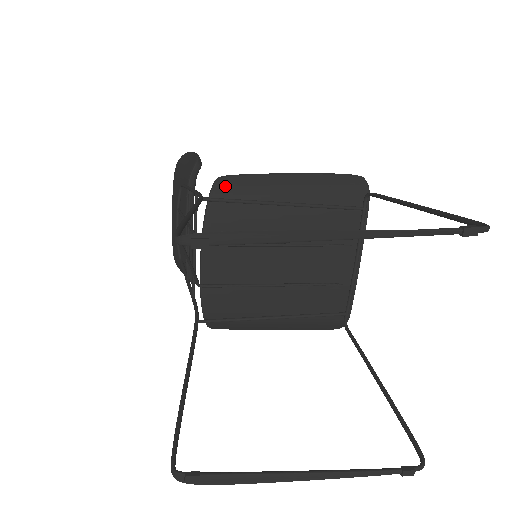
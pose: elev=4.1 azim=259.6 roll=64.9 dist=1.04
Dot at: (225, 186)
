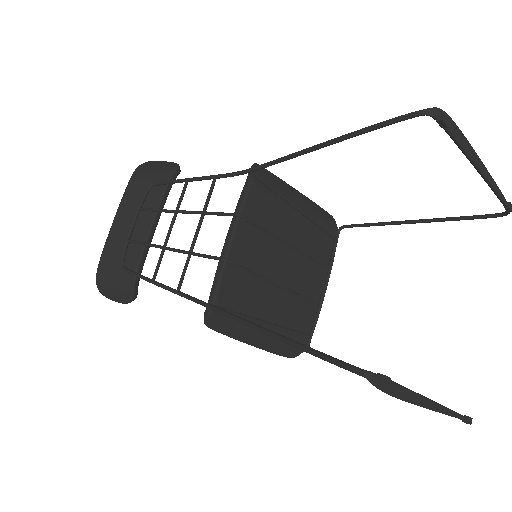
Dot at: (263, 172)
